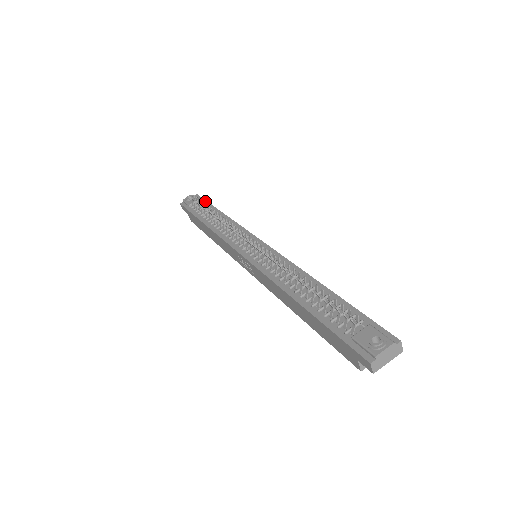
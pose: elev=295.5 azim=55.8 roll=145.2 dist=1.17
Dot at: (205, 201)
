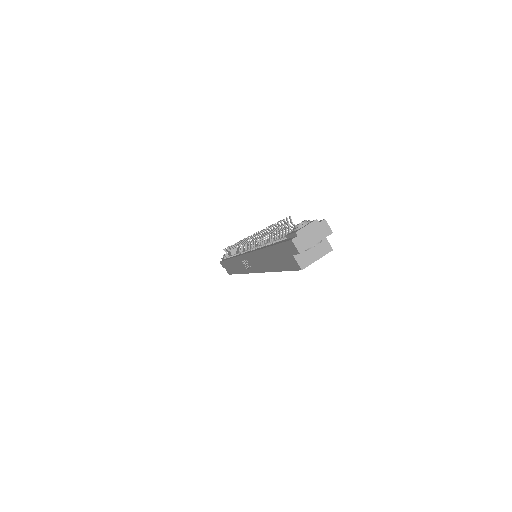
Dot at: occluded
